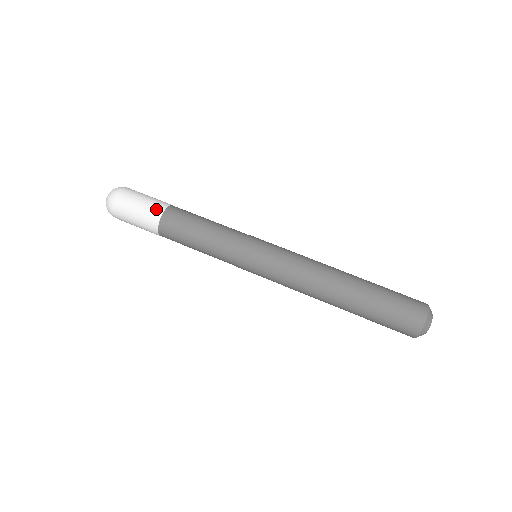
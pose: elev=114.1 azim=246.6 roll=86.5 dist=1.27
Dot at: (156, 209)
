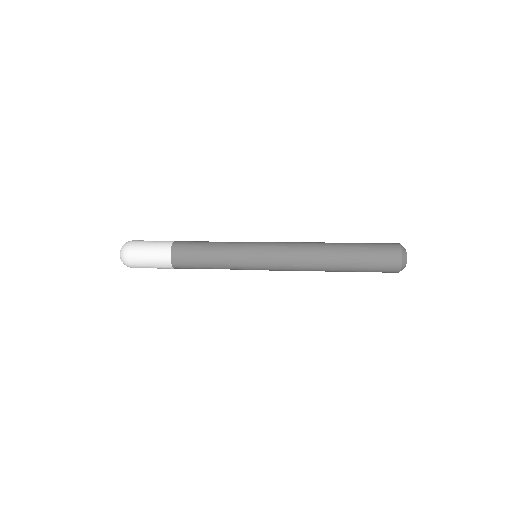
Dot at: occluded
